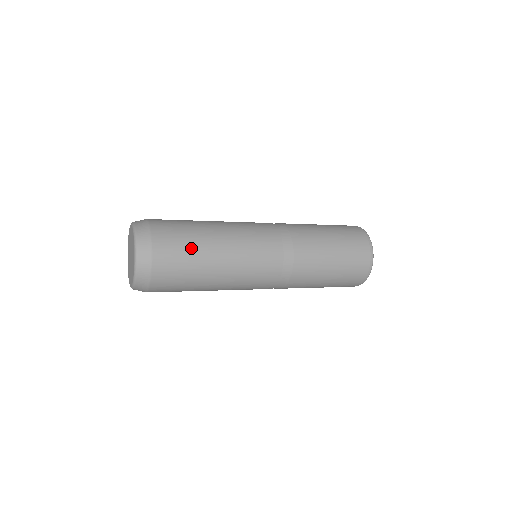
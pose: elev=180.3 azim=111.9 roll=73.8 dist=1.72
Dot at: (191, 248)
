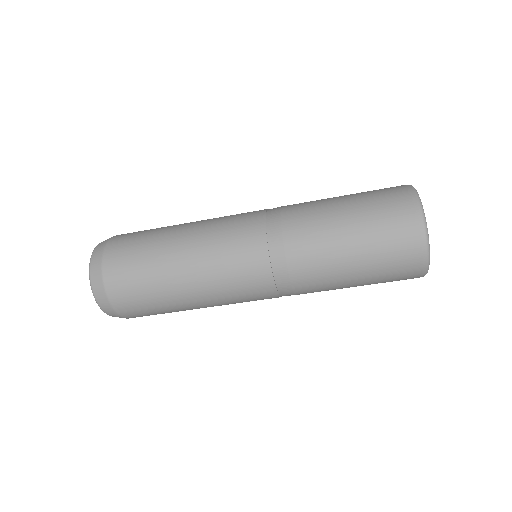
Dot at: (146, 245)
